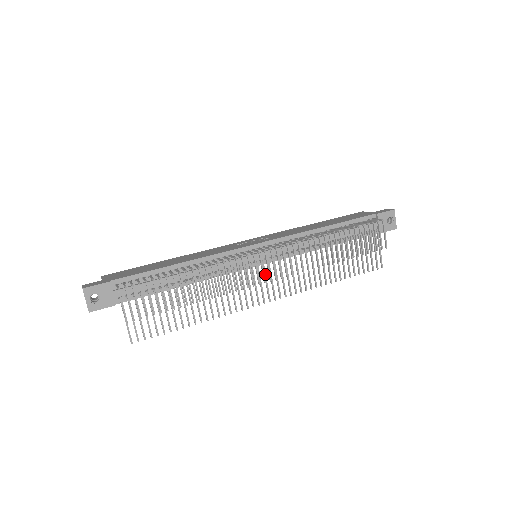
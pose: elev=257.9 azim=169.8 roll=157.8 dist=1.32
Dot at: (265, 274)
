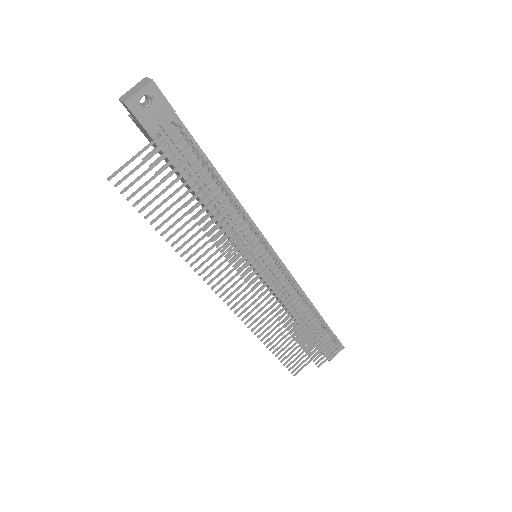
Dot at: occluded
